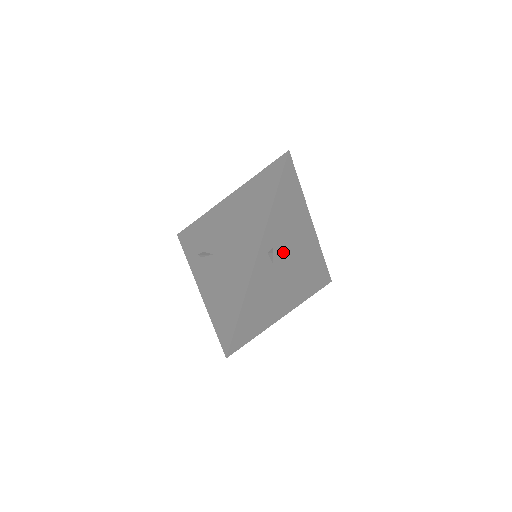
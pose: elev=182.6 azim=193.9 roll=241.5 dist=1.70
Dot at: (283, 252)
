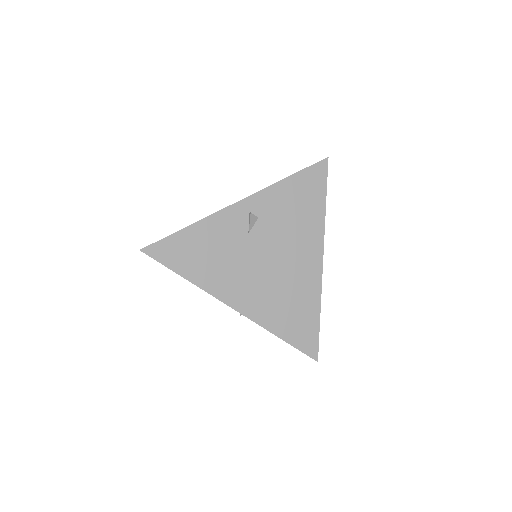
Dot at: (268, 237)
